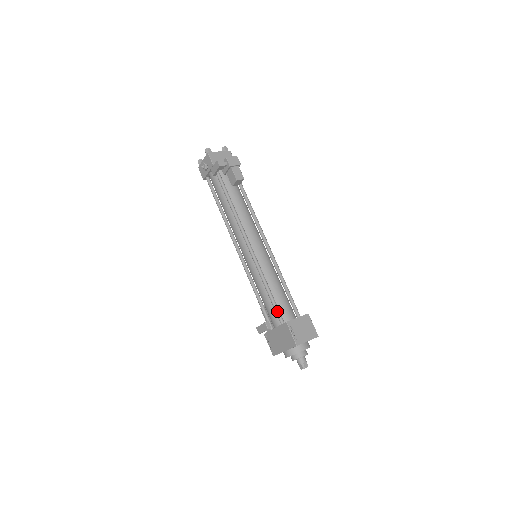
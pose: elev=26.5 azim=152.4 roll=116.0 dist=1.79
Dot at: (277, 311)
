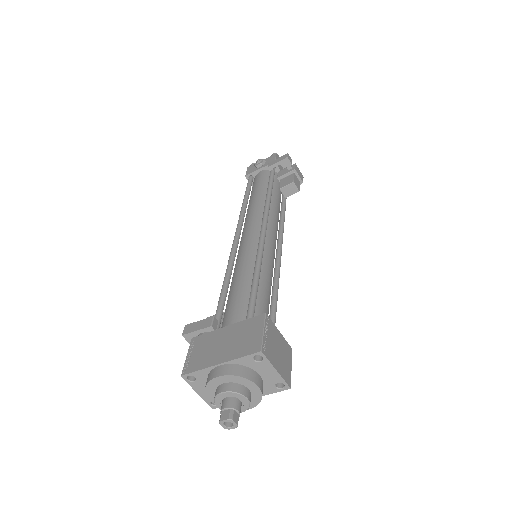
Dot at: (253, 303)
